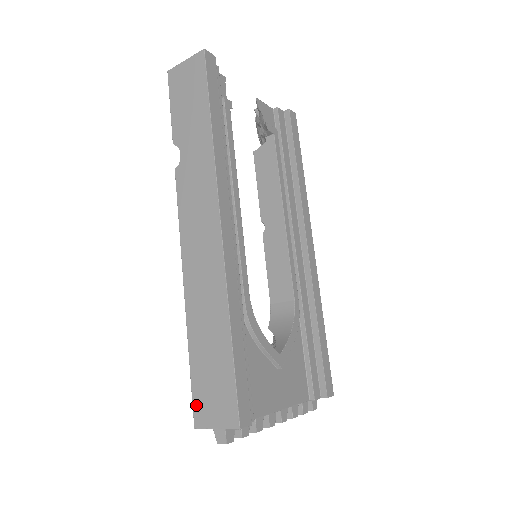
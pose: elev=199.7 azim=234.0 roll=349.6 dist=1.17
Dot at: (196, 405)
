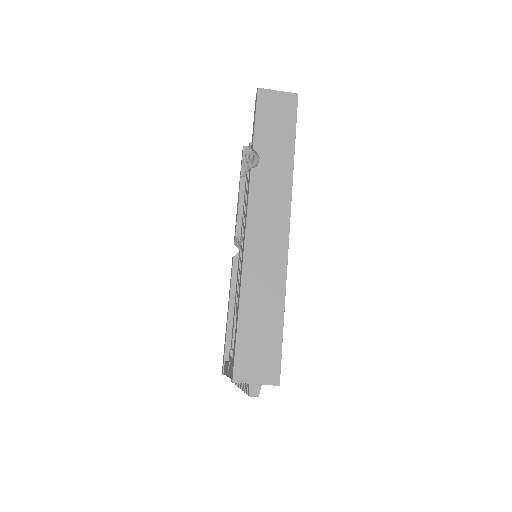
Dot at: (238, 364)
